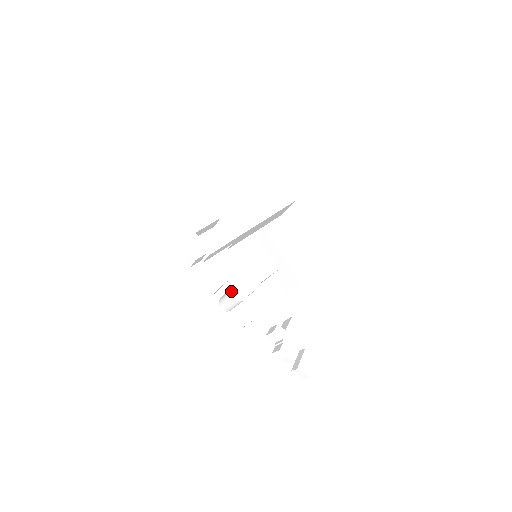
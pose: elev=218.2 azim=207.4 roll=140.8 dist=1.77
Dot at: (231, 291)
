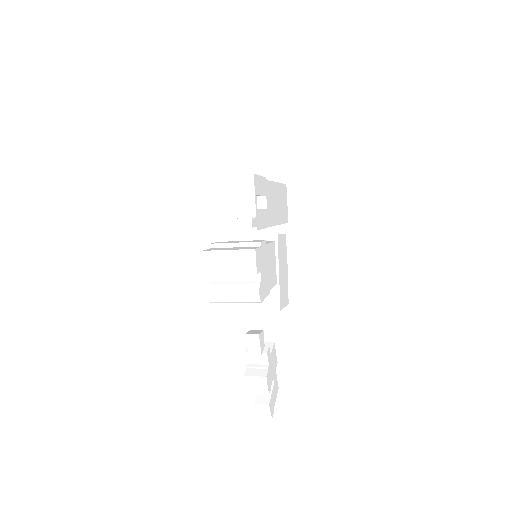
Dot at: (259, 285)
